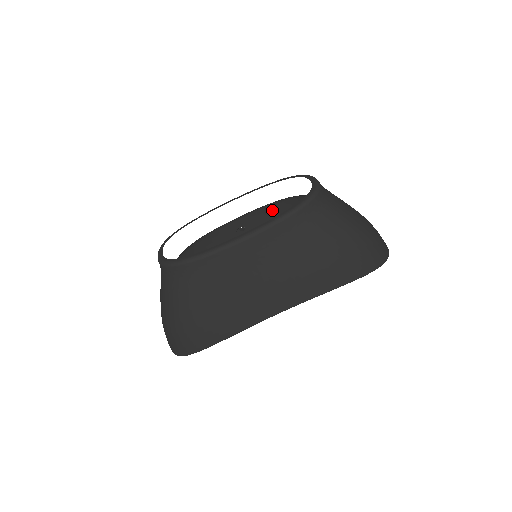
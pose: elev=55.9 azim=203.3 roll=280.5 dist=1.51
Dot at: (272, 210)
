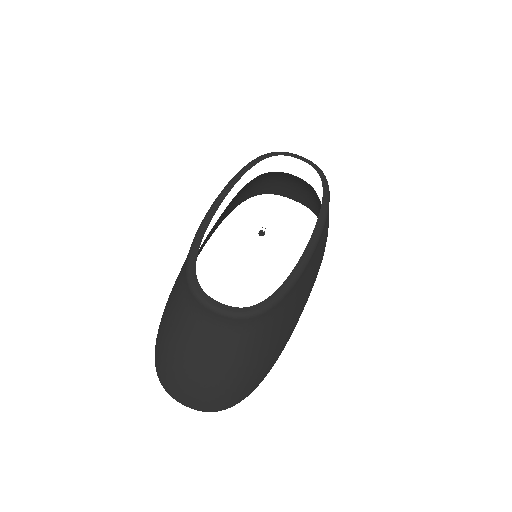
Dot at: occluded
